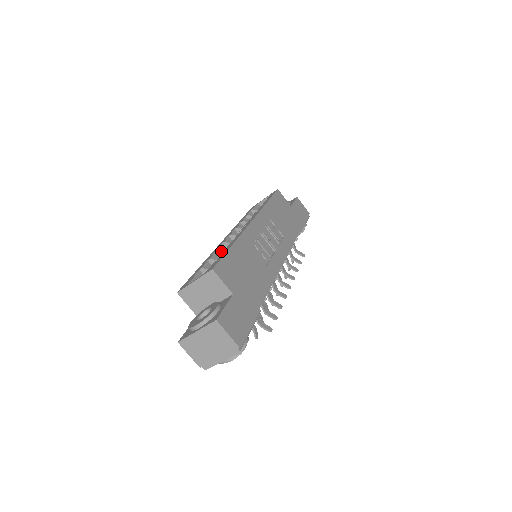
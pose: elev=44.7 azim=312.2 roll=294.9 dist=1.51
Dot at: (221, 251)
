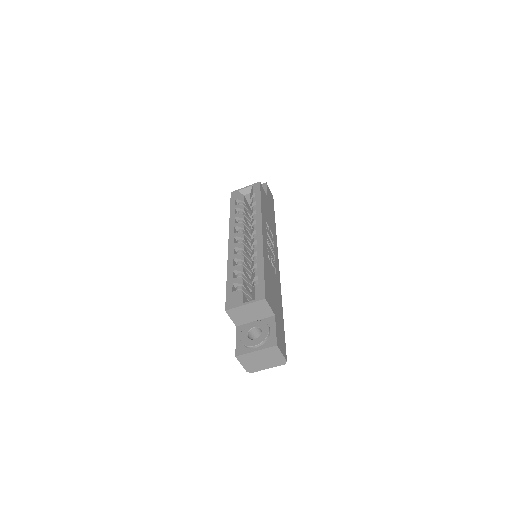
Dot at: (239, 259)
